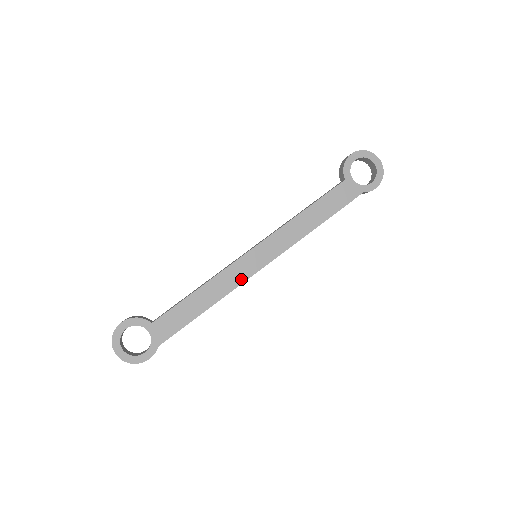
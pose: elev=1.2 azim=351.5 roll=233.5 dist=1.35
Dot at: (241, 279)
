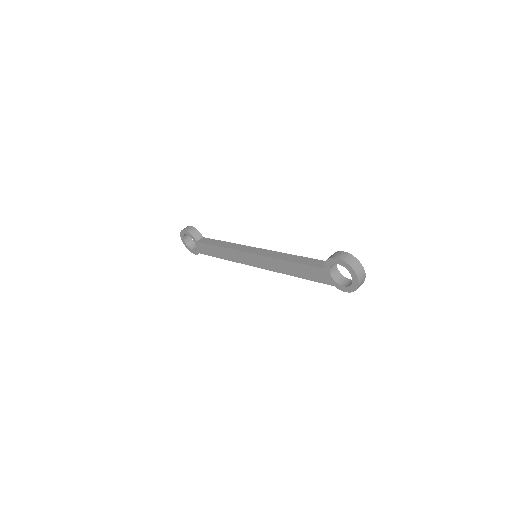
Dot at: (242, 261)
